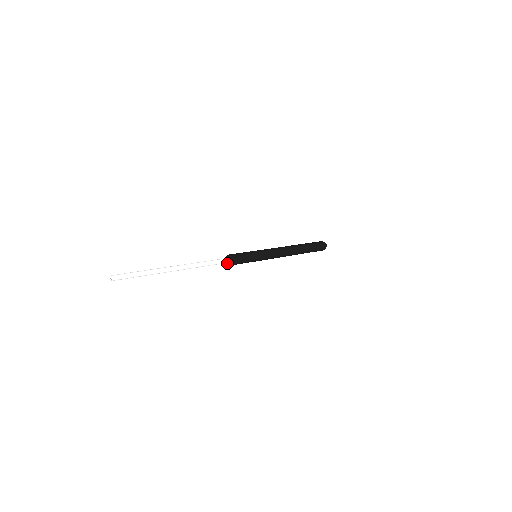
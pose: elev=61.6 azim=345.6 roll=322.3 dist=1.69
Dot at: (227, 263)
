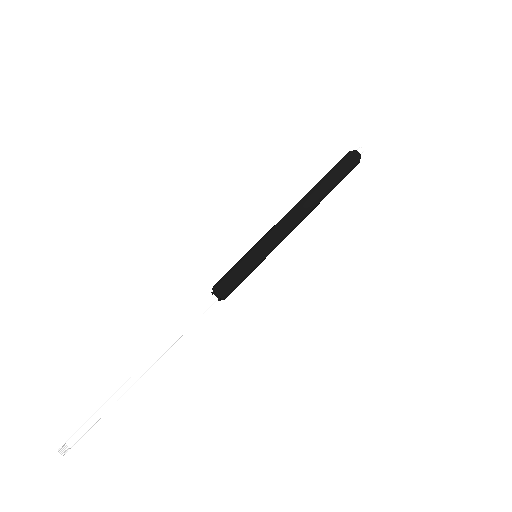
Dot at: (218, 300)
